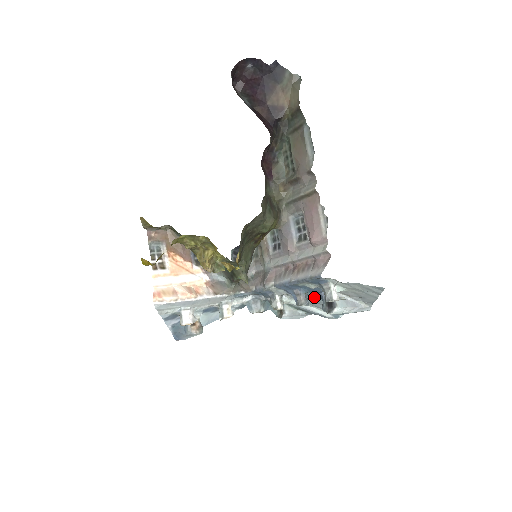
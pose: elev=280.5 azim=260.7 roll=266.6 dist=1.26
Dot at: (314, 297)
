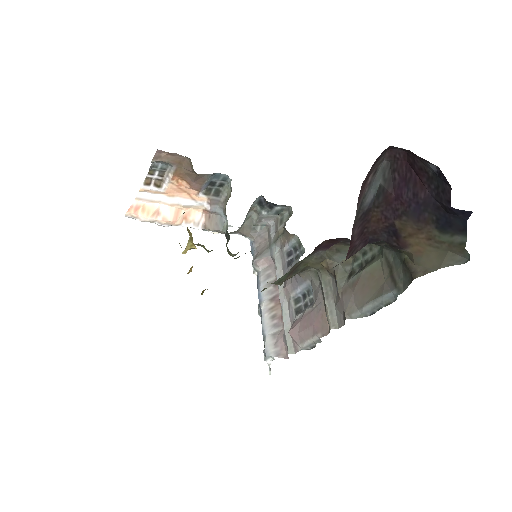
Dot at: occluded
